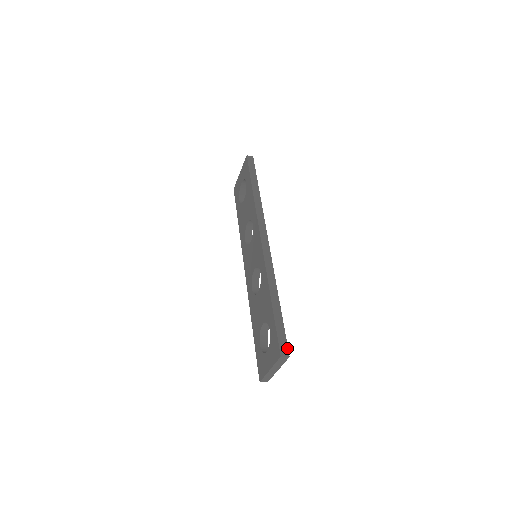
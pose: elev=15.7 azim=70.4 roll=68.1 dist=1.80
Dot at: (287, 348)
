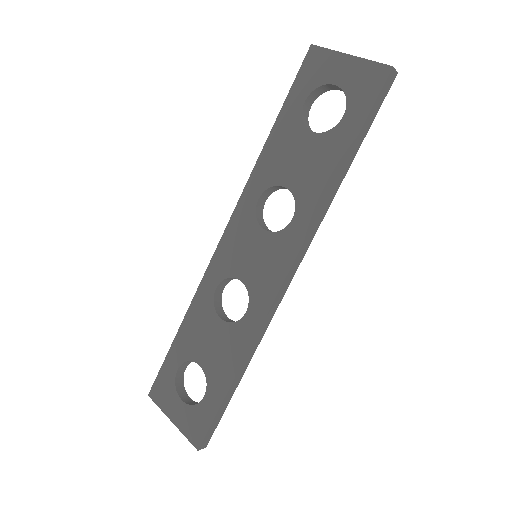
Dot at: (210, 438)
